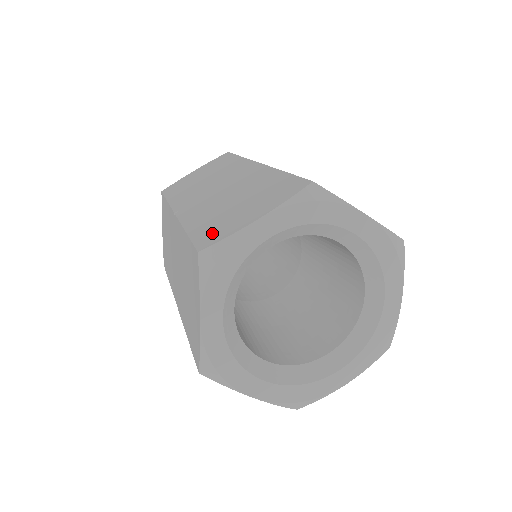
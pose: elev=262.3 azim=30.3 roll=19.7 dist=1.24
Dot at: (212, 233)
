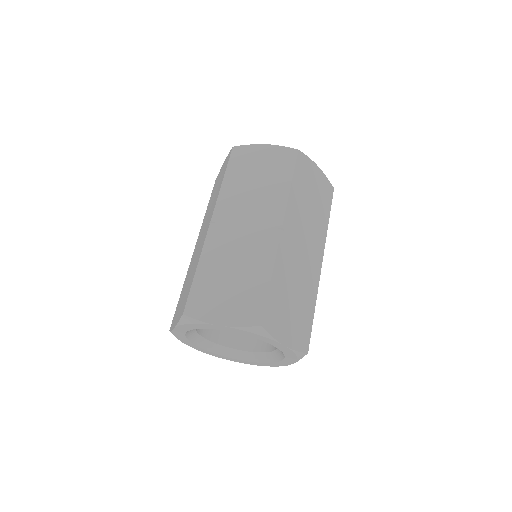
Dot at: occluded
